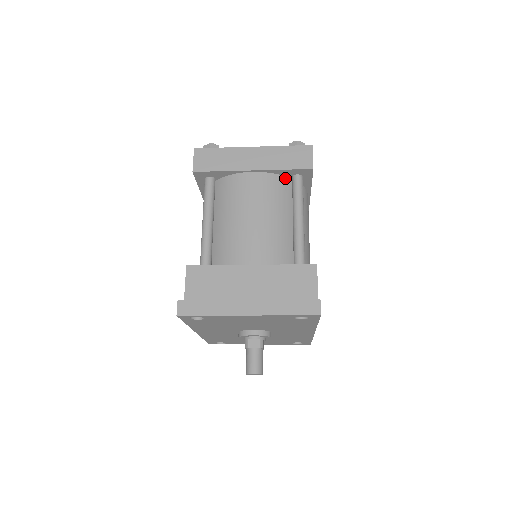
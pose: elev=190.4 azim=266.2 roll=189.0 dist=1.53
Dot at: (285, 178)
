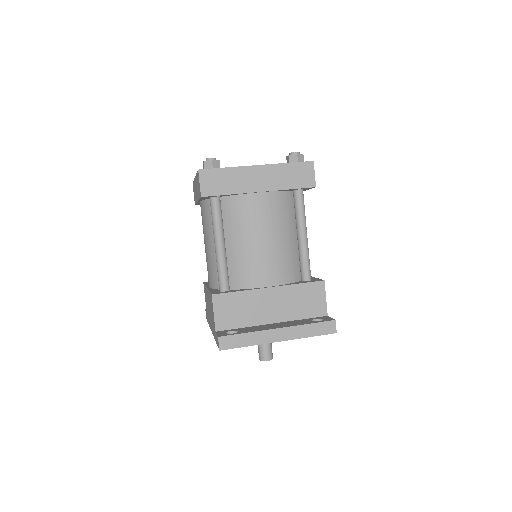
Dot at: (287, 193)
